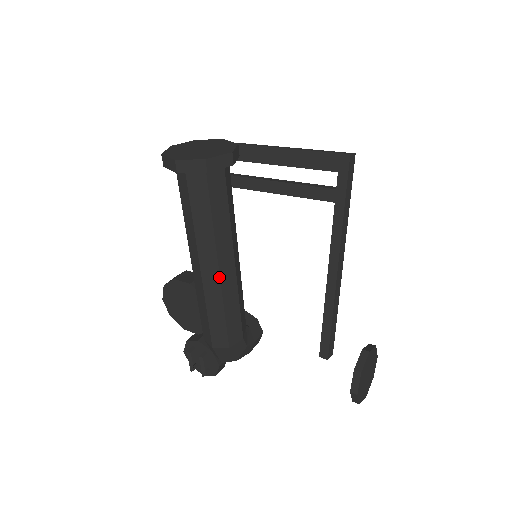
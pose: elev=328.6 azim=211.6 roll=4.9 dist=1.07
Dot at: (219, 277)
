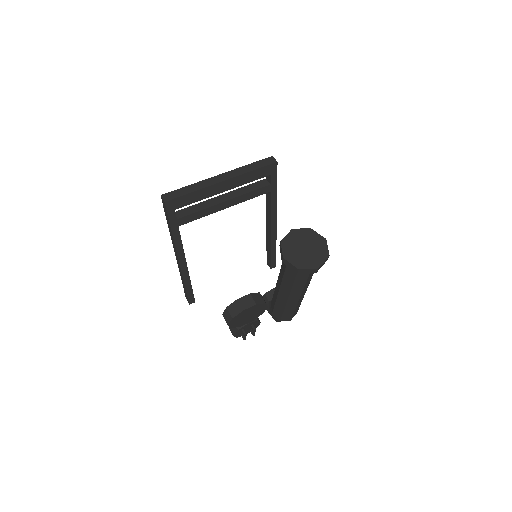
Dot at: occluded
